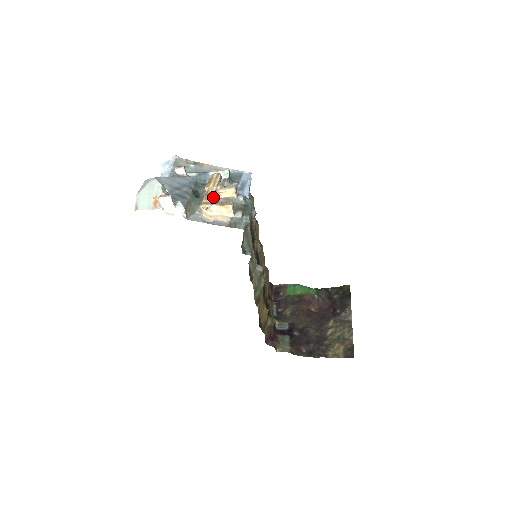
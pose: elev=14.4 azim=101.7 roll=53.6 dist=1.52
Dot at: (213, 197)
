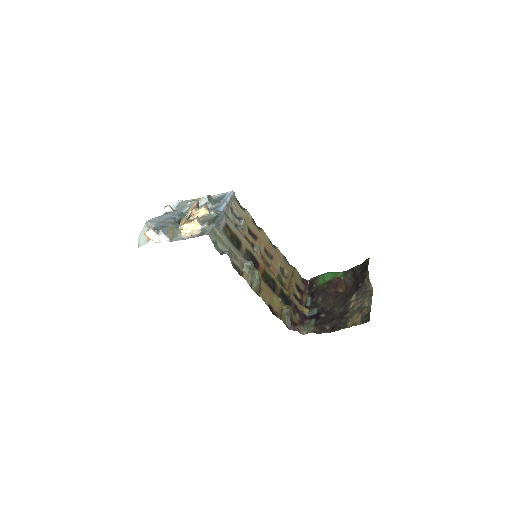
Dot at: (187, 219)
